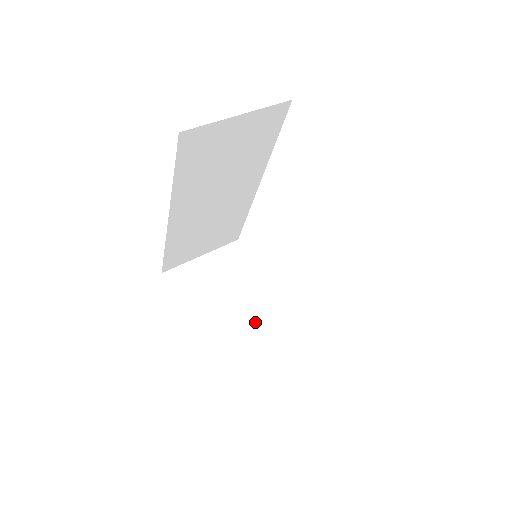
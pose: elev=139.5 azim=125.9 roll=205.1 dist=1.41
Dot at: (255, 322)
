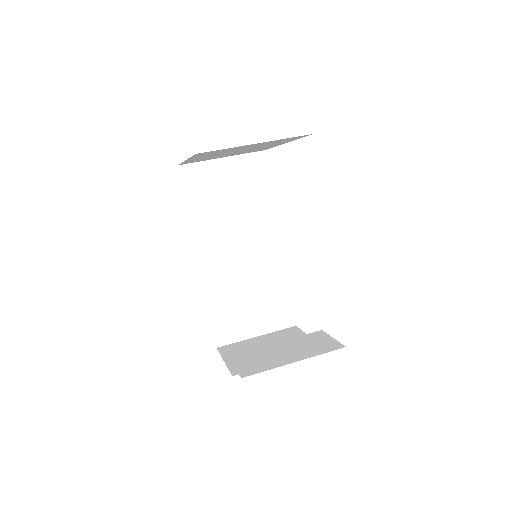
Dot at: (283, 347)
